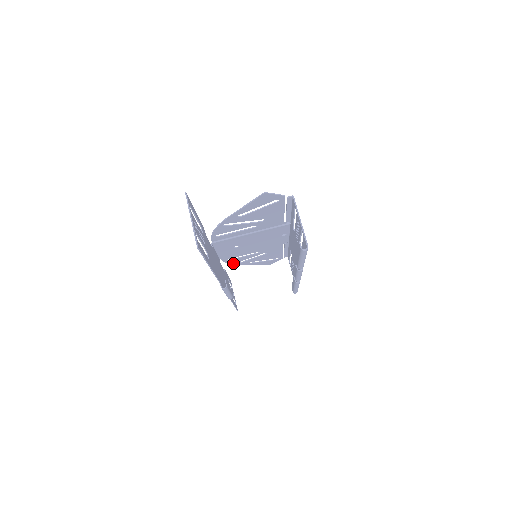
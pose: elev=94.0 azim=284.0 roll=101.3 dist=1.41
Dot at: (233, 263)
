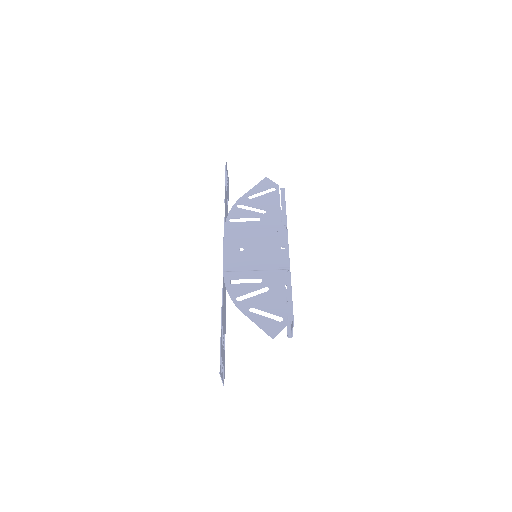
Dot at: (234, 208)
